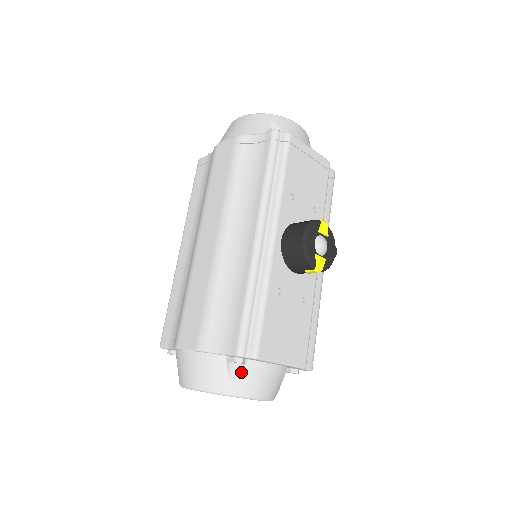
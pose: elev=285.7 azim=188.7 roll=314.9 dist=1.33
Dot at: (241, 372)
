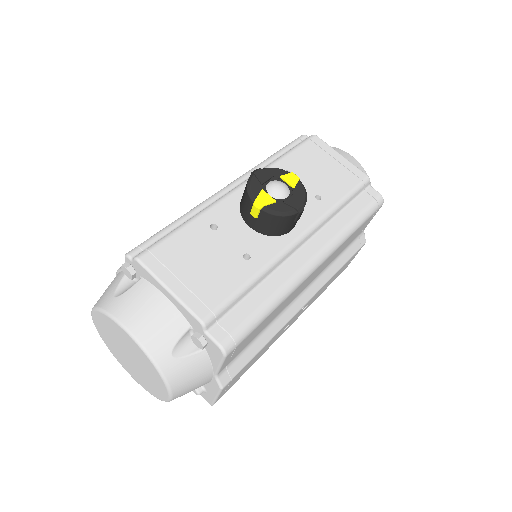
Dot at: (128, 289)
